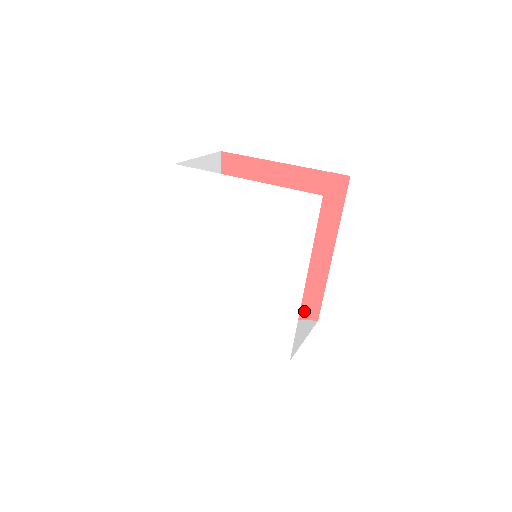
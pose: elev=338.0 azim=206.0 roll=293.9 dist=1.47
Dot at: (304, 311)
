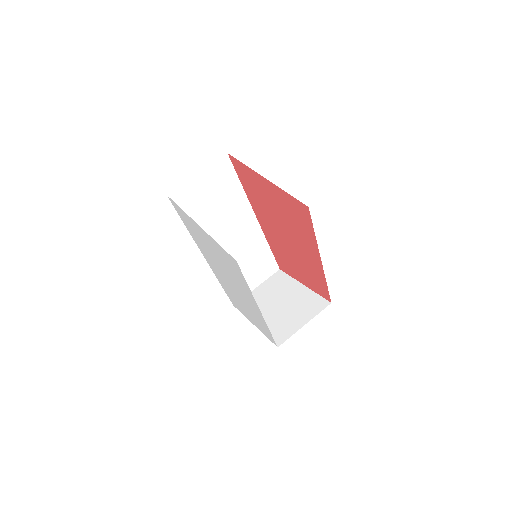
Dot at: (321, 292)
